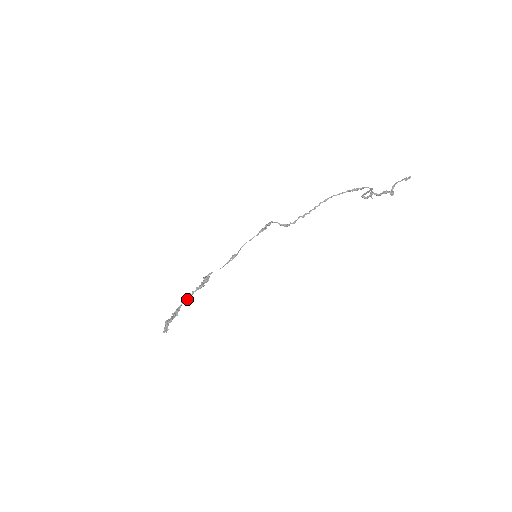
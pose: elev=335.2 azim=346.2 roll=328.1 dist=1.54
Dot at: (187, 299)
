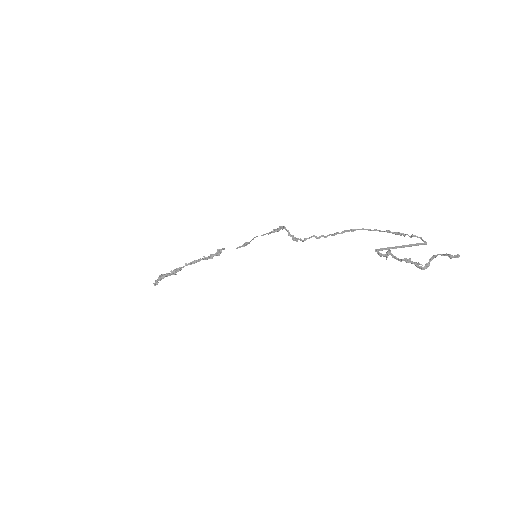
Dot at: (192, 263)
